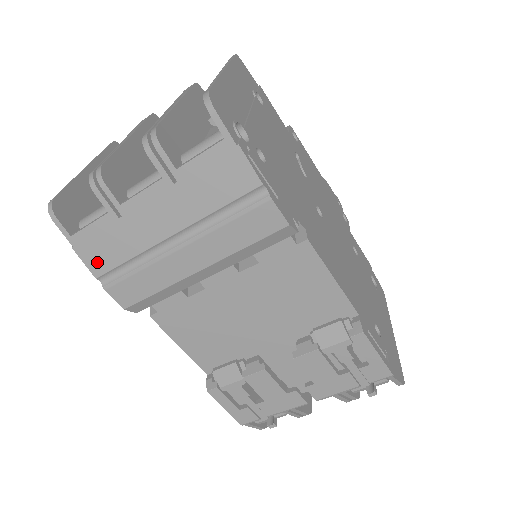
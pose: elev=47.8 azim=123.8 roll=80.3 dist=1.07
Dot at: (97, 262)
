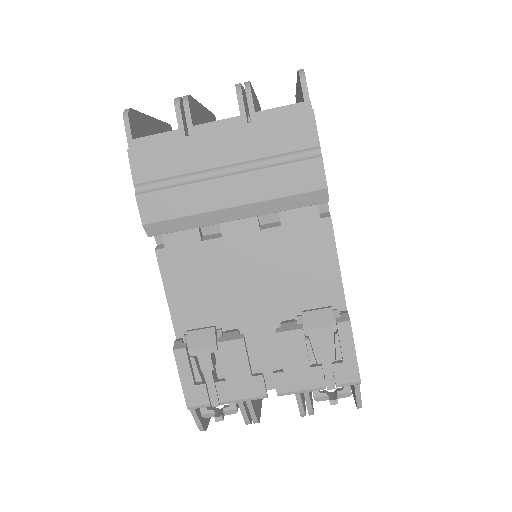
Dot at: (143, 169)
